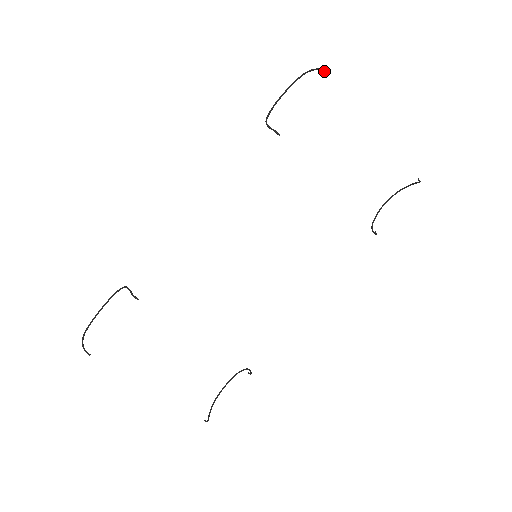
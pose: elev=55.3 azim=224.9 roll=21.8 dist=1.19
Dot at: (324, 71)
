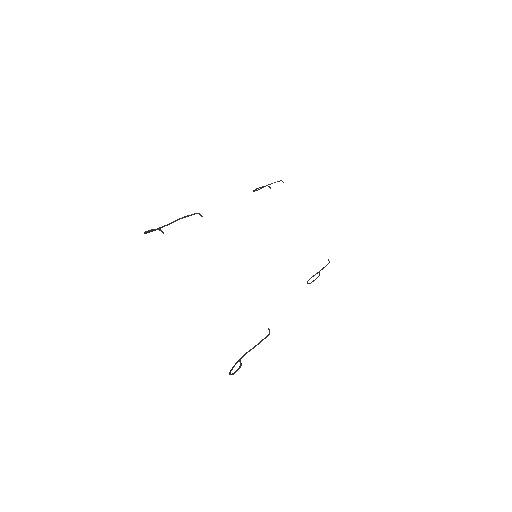
Dot at: (282, 181)
